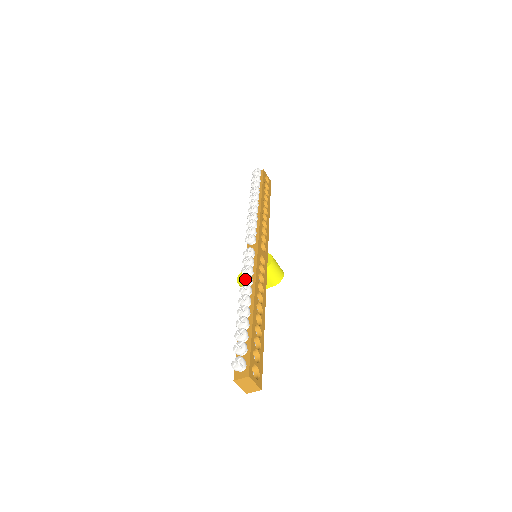
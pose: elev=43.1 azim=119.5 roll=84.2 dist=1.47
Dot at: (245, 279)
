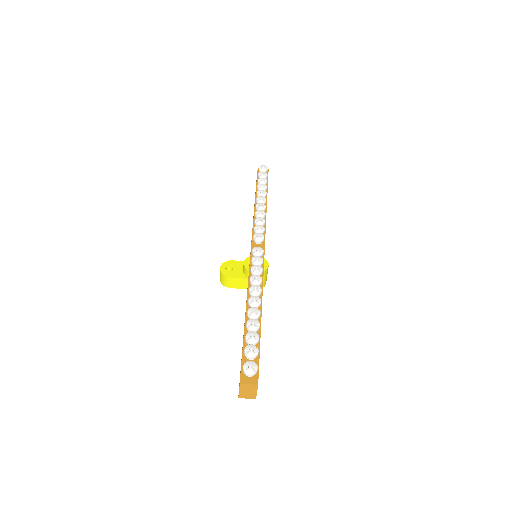
Dot at: (257, 279)
